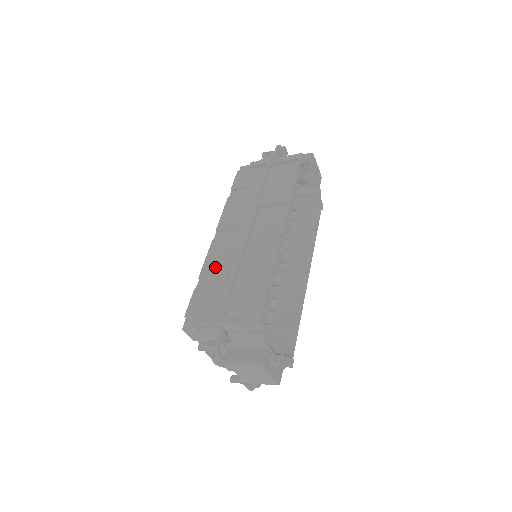
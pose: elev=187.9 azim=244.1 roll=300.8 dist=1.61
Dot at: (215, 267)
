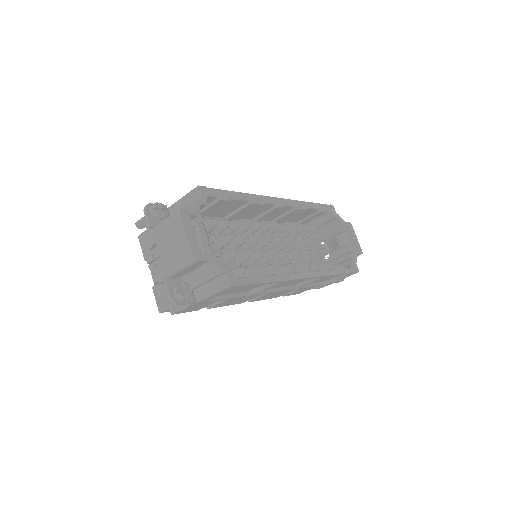
Dot at: occluded
